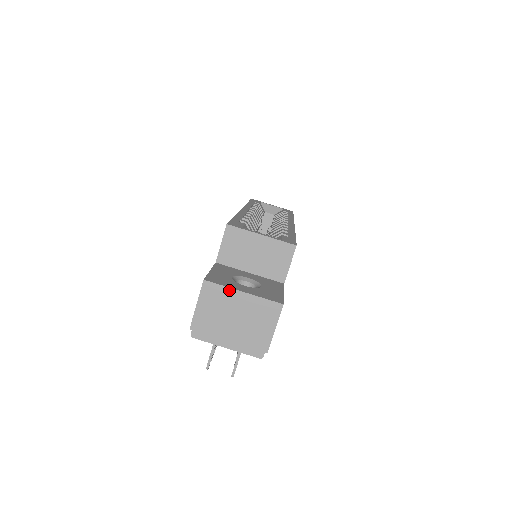
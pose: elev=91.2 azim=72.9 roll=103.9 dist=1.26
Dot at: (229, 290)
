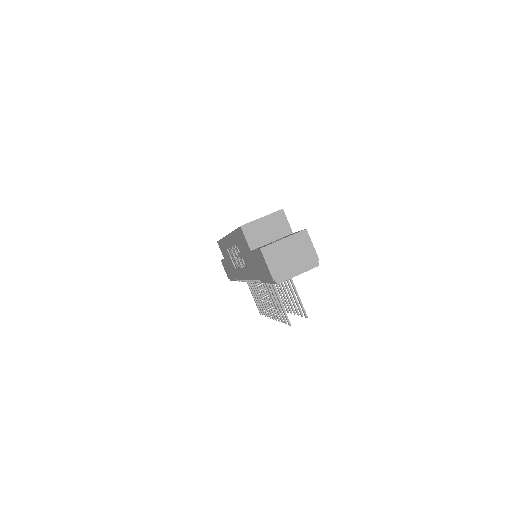
Dot at: (276, 243)
